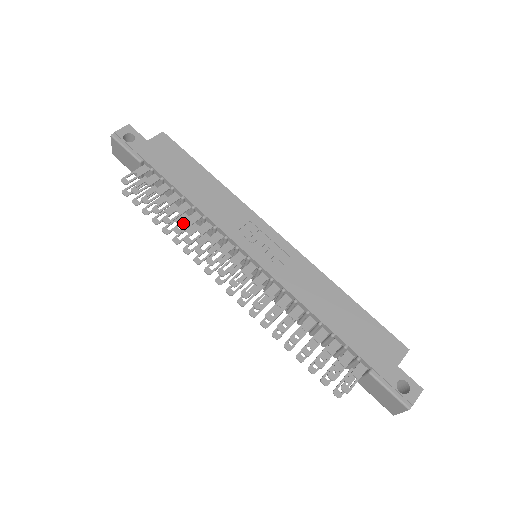
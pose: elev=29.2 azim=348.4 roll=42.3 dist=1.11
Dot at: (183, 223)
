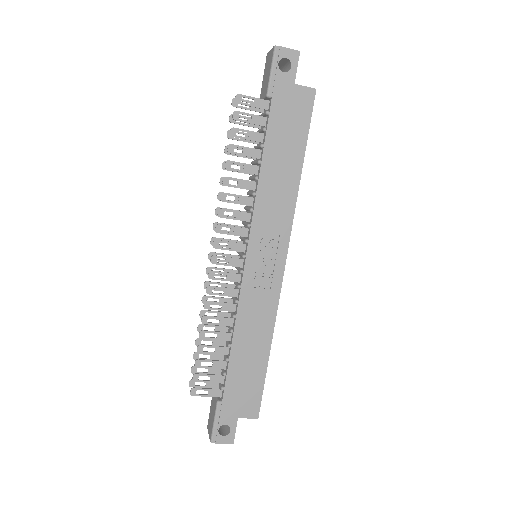
Dot at: (237, 180)
